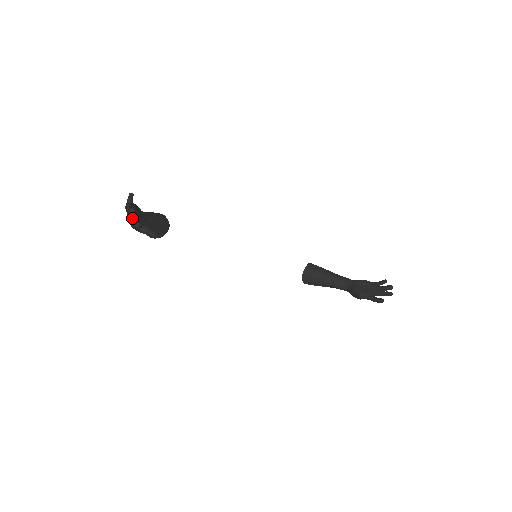
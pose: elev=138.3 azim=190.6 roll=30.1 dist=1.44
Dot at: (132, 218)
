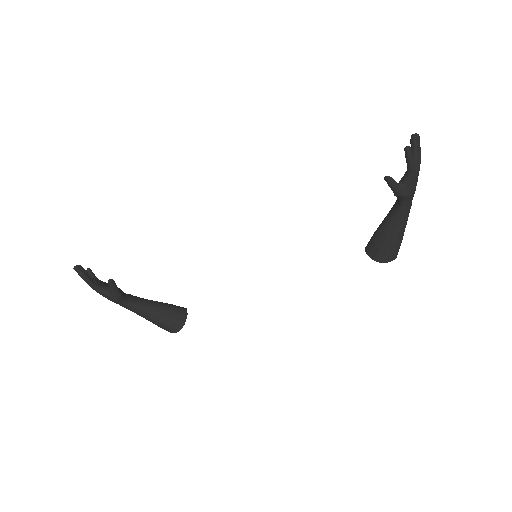
Dot at: occluded
